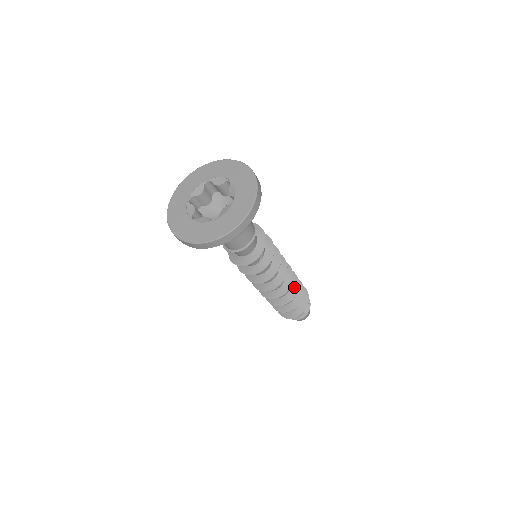
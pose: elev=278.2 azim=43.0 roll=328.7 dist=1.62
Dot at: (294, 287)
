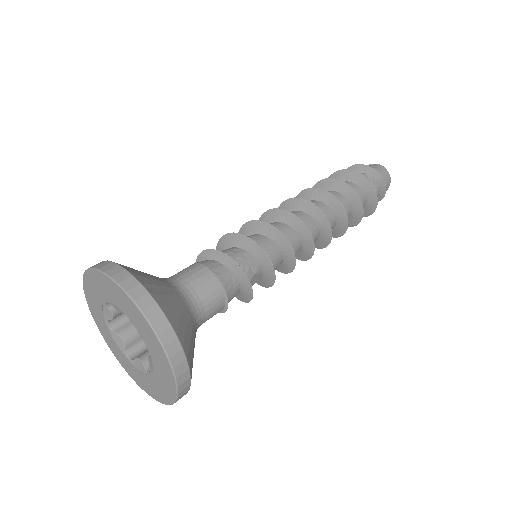
Dot at: (341, 217)
